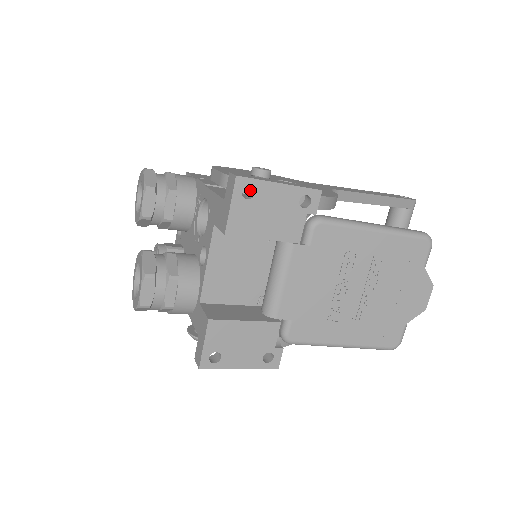
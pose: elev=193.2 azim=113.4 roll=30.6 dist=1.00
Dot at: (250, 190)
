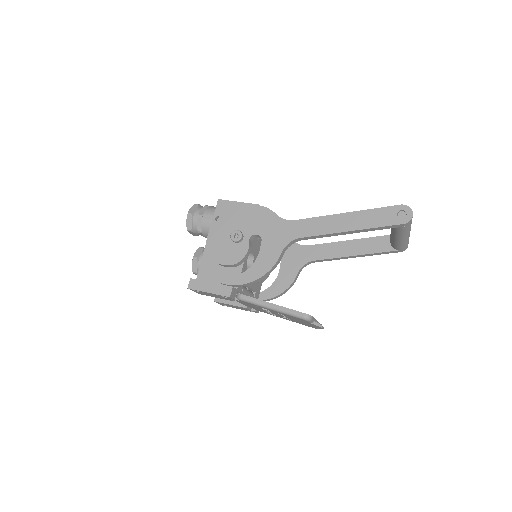
Dot at: occluded
